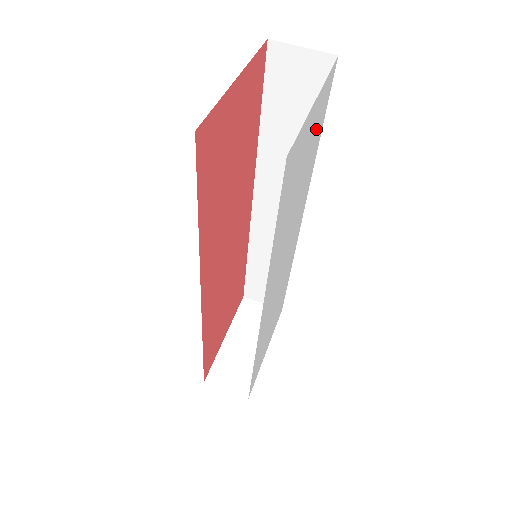
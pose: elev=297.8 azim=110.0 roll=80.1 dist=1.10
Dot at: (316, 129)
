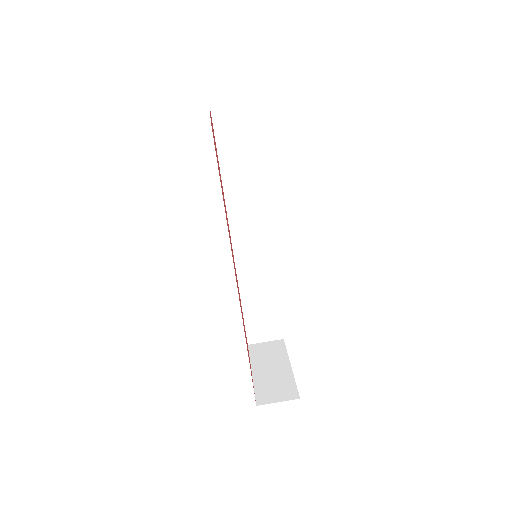
Dot at: occluded
